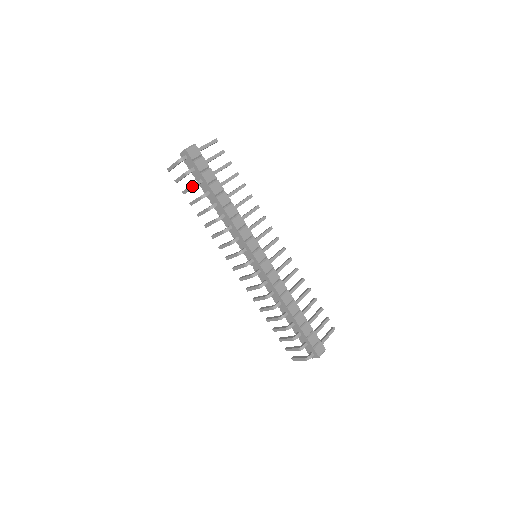
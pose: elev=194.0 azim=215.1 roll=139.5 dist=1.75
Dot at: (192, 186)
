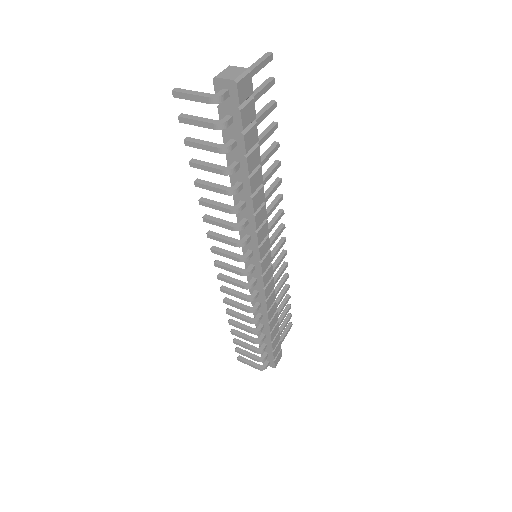
Dot at: (217, 149)
